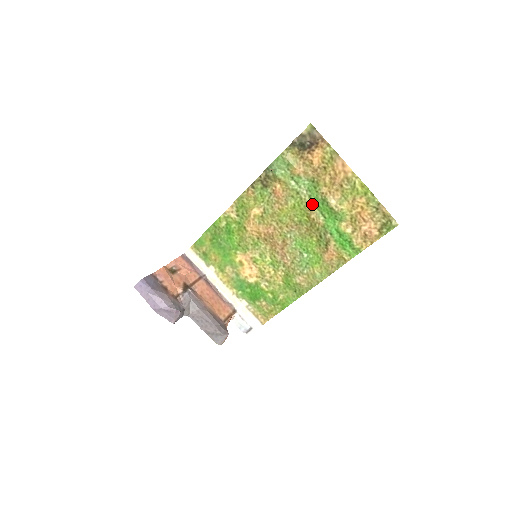
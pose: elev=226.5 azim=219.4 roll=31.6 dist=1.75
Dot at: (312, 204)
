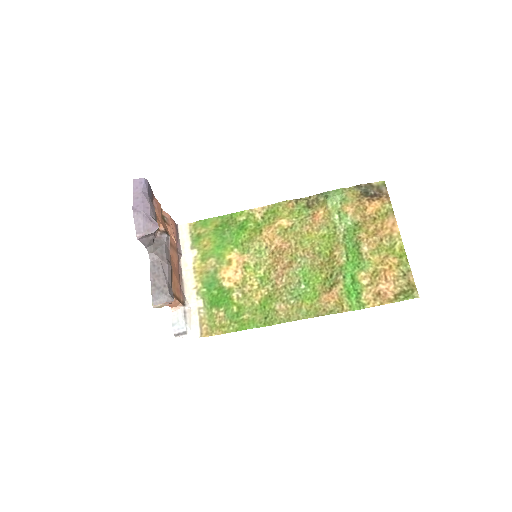
Dot at: (343, 242)
